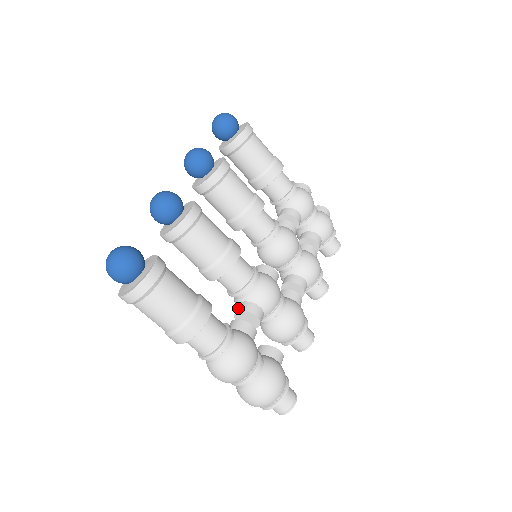
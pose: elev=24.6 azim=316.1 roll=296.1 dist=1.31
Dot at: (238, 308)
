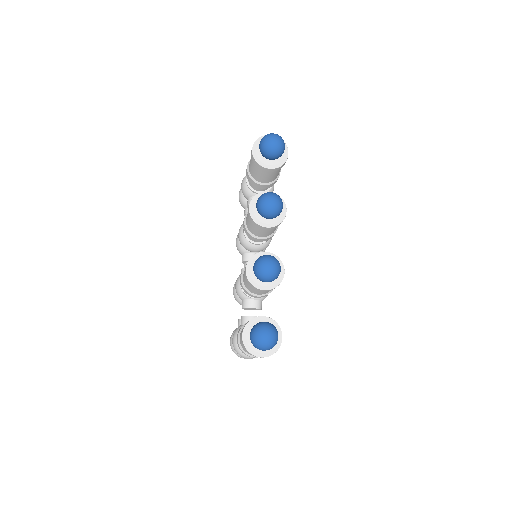
Dot at: (252, 305)
